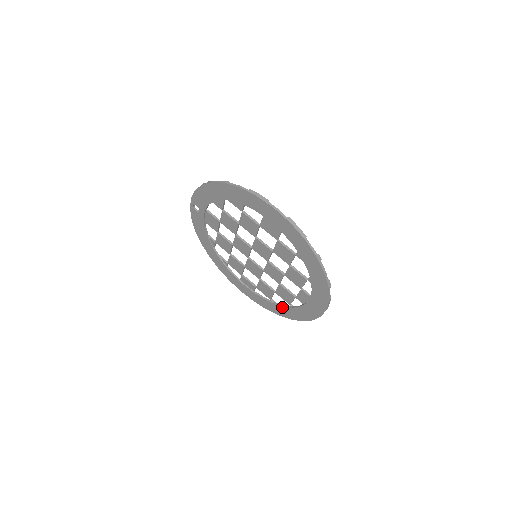
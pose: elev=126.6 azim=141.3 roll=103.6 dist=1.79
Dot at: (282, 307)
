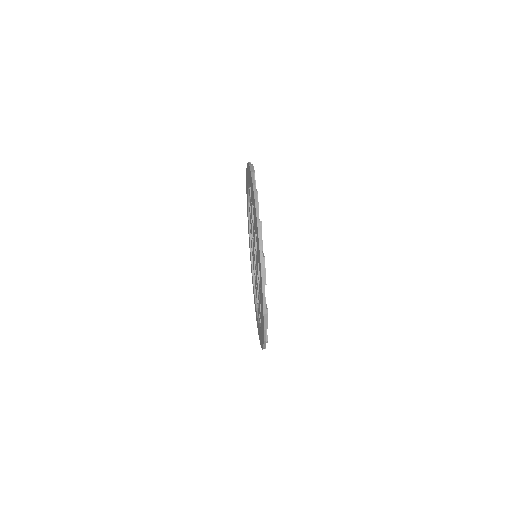
Dot at: (253, 285)
